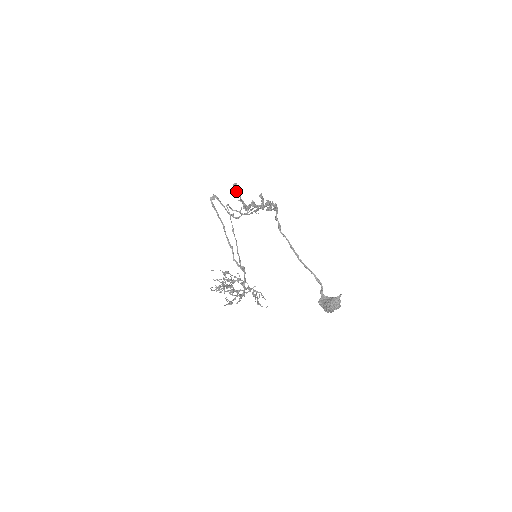
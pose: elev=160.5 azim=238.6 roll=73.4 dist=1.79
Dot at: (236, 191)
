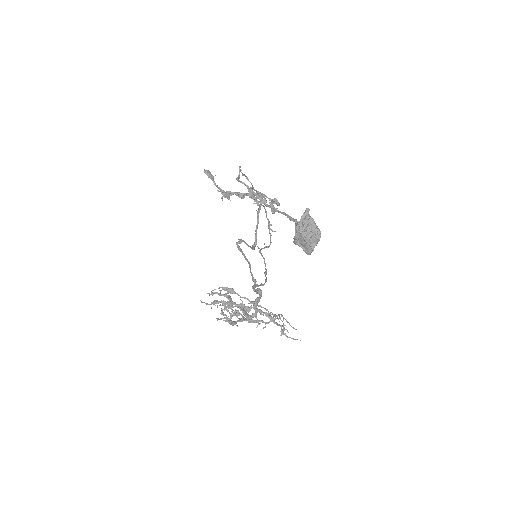
Dot at: occluded
